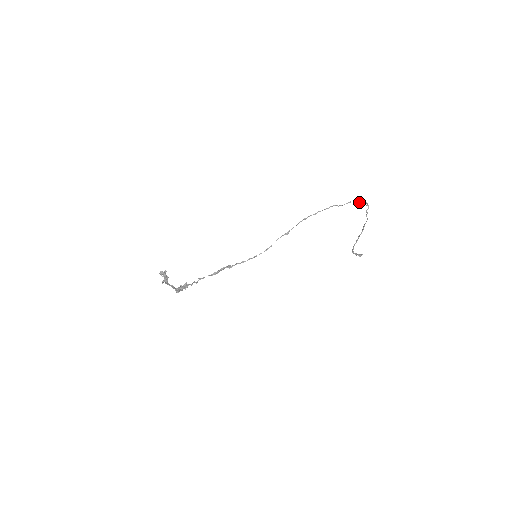
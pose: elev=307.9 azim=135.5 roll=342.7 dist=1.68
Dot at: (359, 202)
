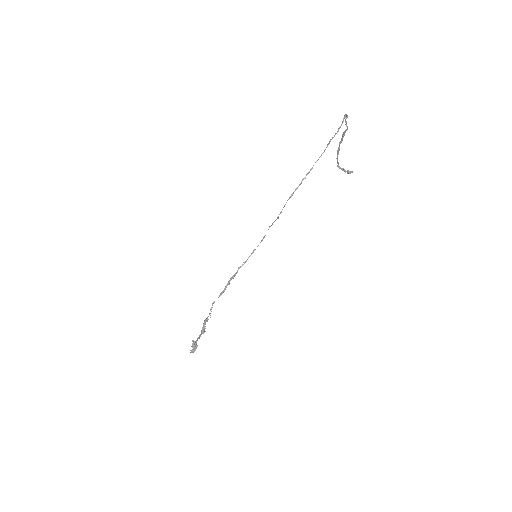
Dot at: (339, 128)
